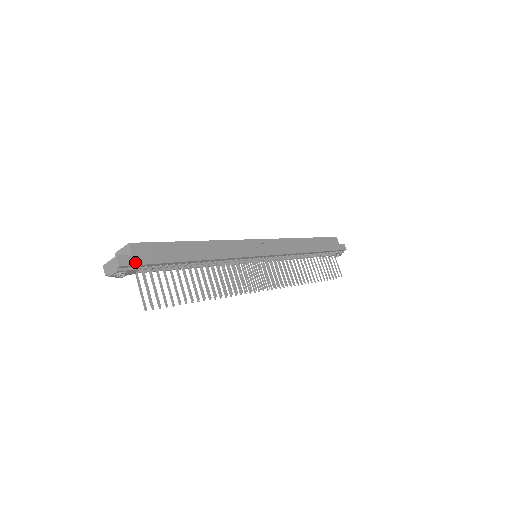
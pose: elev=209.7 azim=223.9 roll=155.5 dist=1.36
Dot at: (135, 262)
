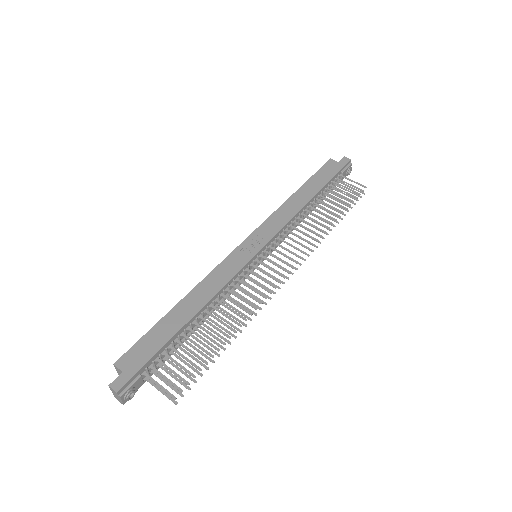
Dot at: (129, 376)
